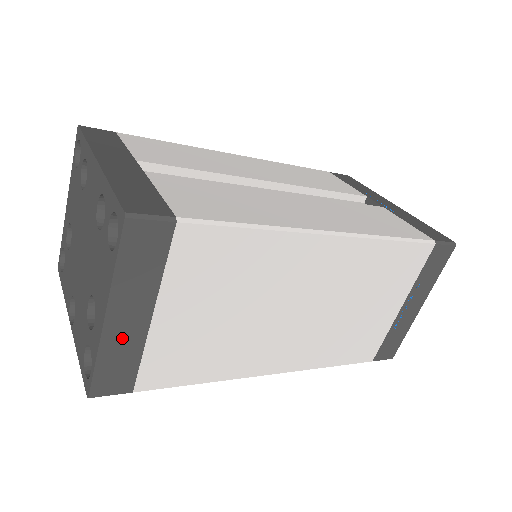
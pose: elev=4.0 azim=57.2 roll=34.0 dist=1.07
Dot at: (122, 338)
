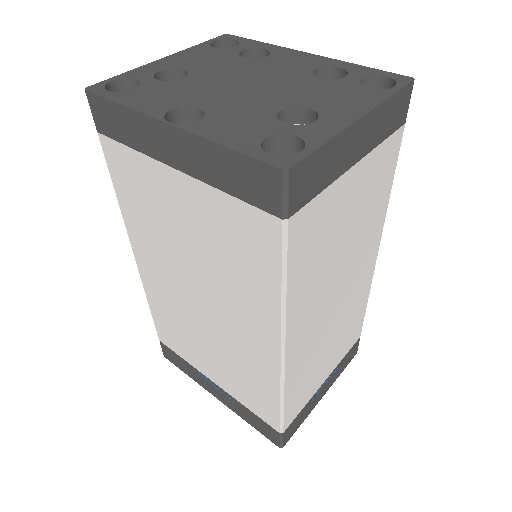
Dot at: (342, 152)
